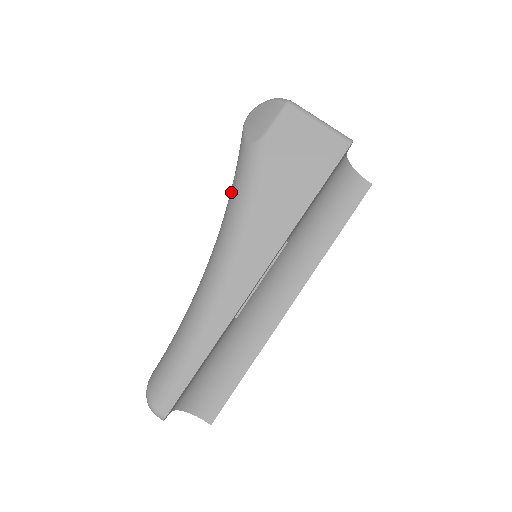
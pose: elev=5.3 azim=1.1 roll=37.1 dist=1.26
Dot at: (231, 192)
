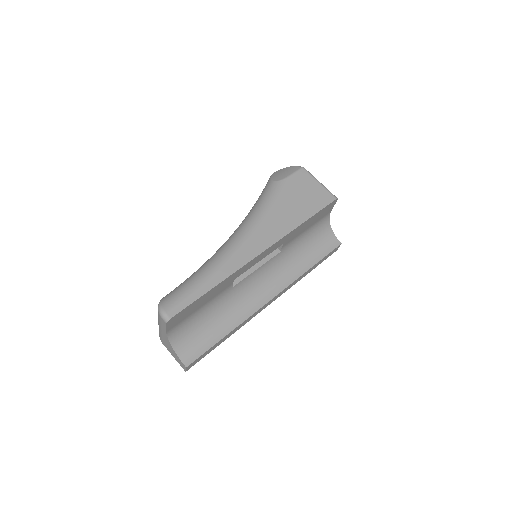
Dot at: (254, 205)
